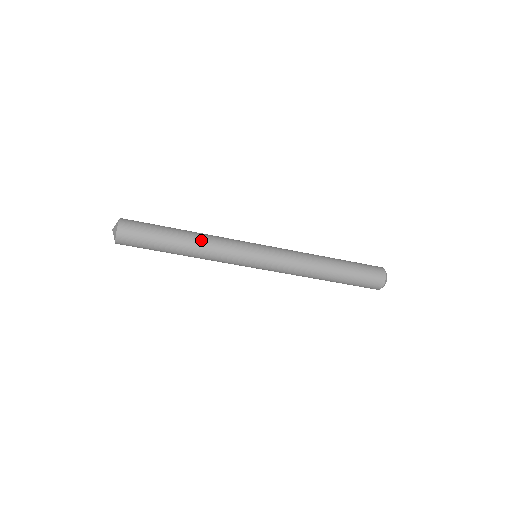
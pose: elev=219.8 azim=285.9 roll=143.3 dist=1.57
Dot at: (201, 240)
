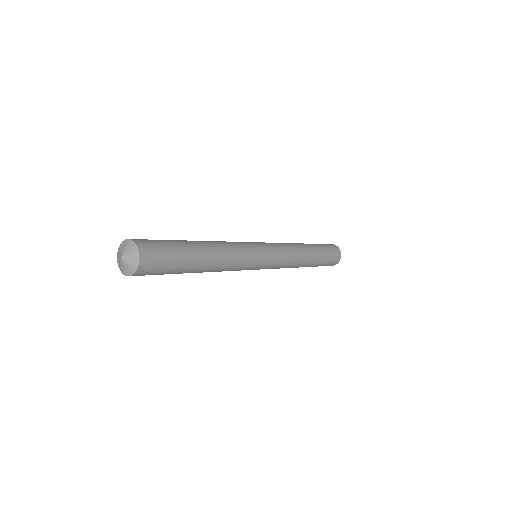
Dot at: (222, 253)
